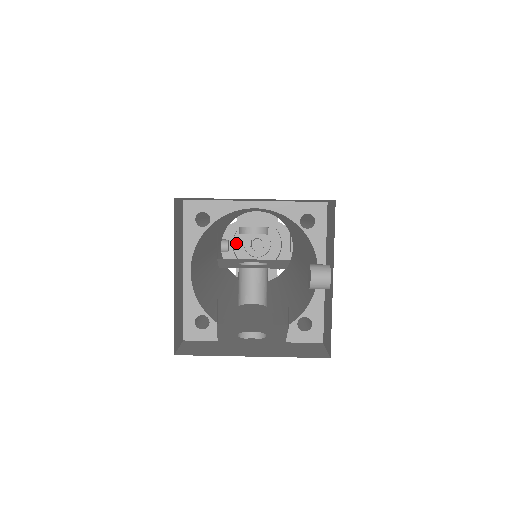
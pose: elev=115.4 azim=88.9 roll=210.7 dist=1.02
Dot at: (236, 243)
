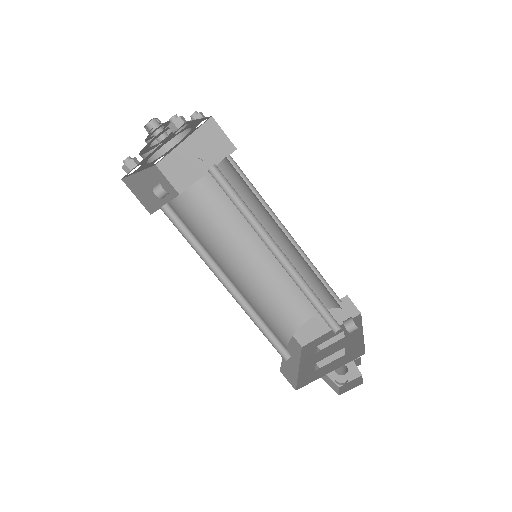
Dot at: (144, 153)
